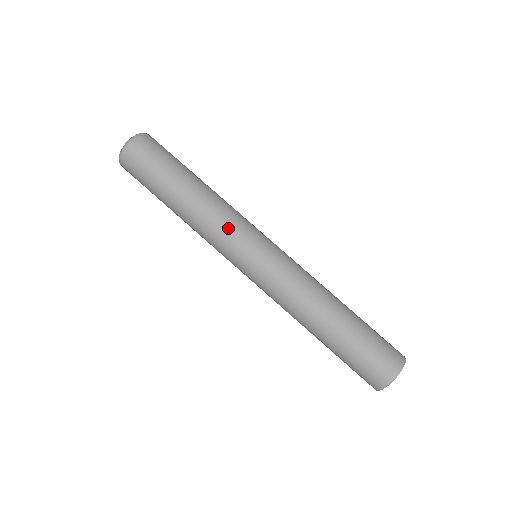
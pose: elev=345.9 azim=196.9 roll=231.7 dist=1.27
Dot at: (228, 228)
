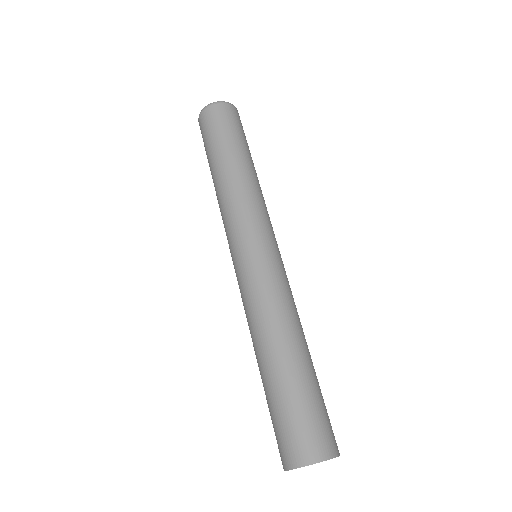
Dot at: (231, 216)
